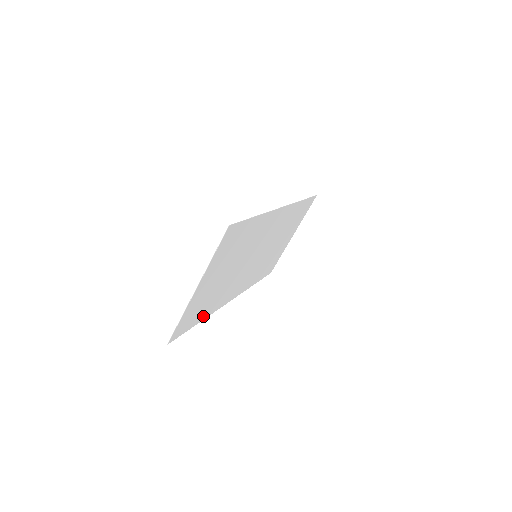
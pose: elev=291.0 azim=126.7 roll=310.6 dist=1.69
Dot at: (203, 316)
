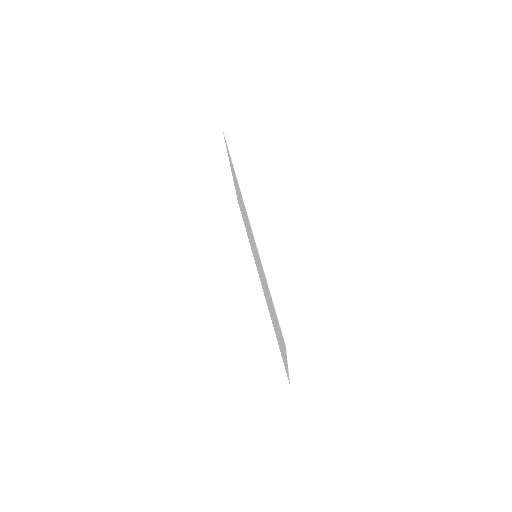
Dot at: (275, 333)
